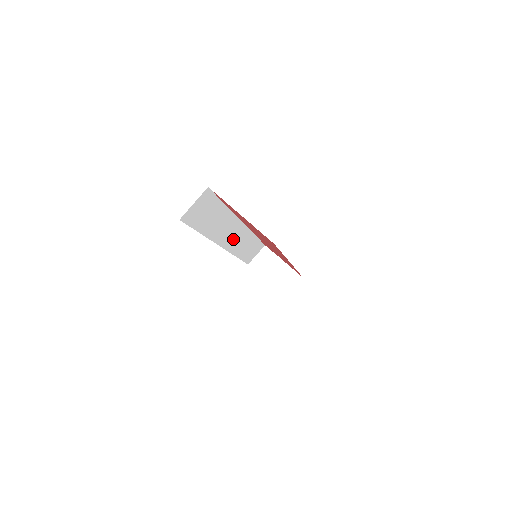
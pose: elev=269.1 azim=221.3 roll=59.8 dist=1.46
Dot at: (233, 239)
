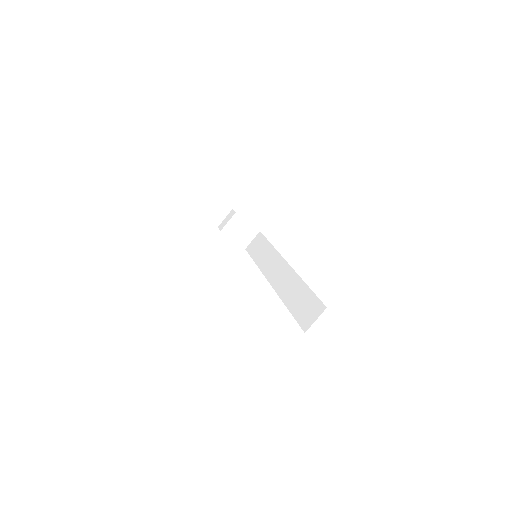
Dot at: occluded
